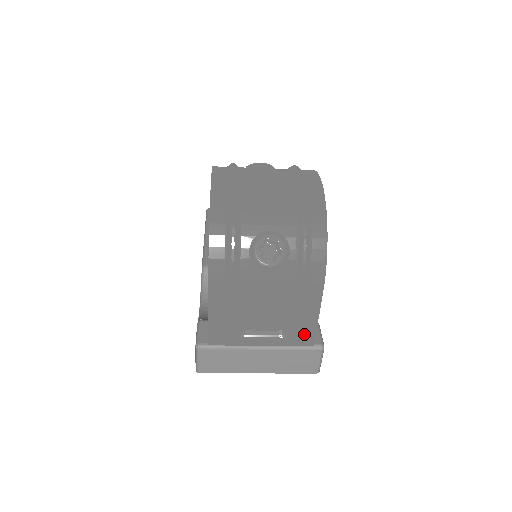
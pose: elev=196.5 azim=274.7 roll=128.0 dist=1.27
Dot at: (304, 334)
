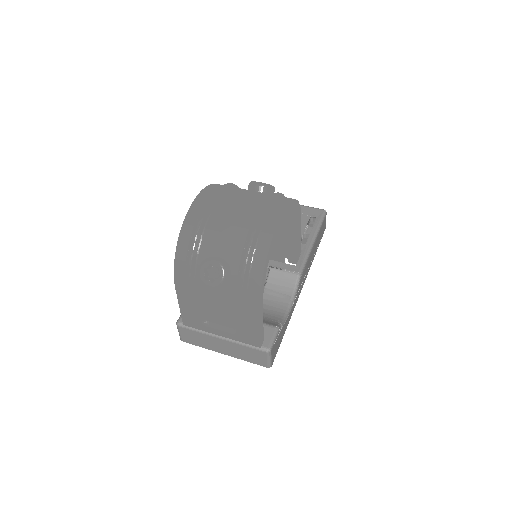
Dot at: (251, 337)
